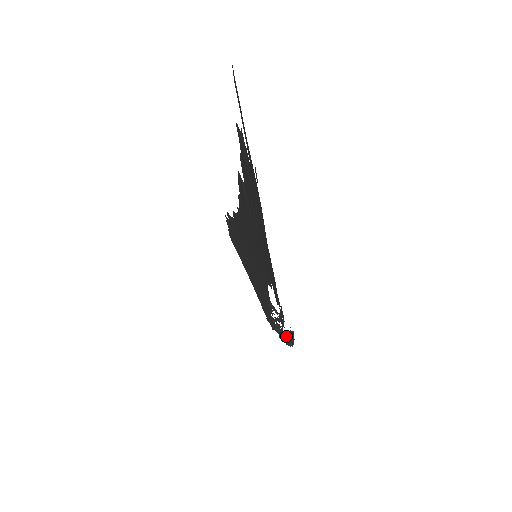
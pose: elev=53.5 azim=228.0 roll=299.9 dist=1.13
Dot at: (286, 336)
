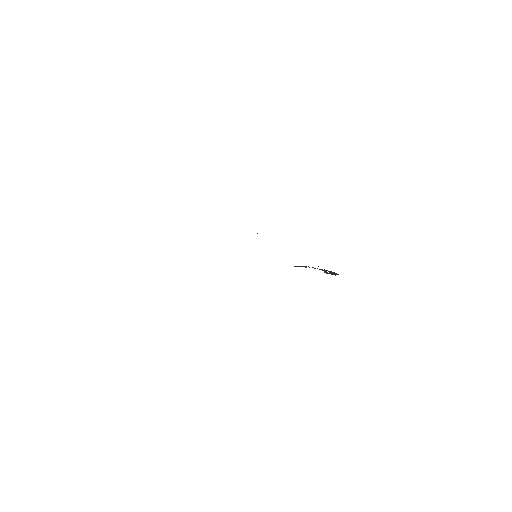
Dot at: (329, 272)
